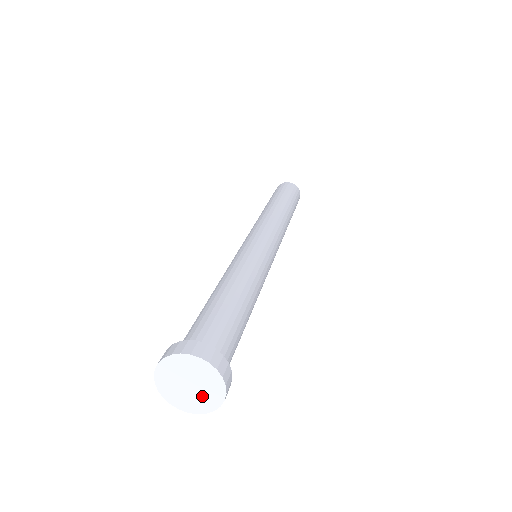
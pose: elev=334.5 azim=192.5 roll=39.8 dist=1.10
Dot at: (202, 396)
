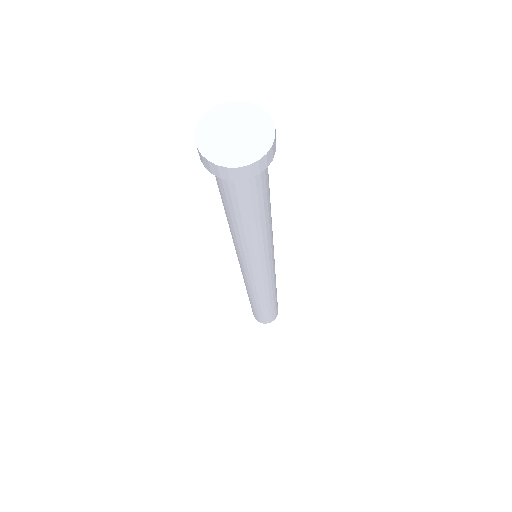
Dot at: (243, 147)
